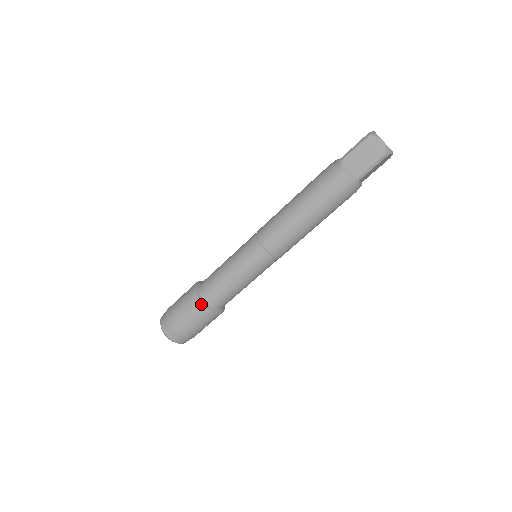
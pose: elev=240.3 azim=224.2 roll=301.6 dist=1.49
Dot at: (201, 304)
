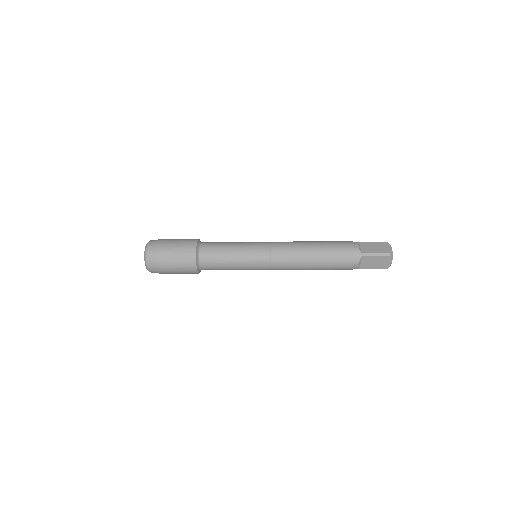
Dot at: (196, 270)
